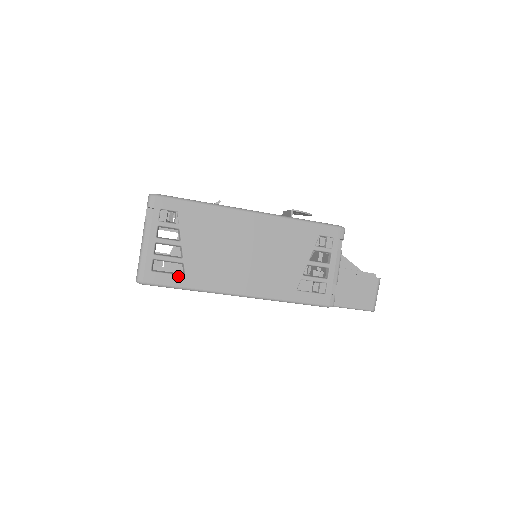
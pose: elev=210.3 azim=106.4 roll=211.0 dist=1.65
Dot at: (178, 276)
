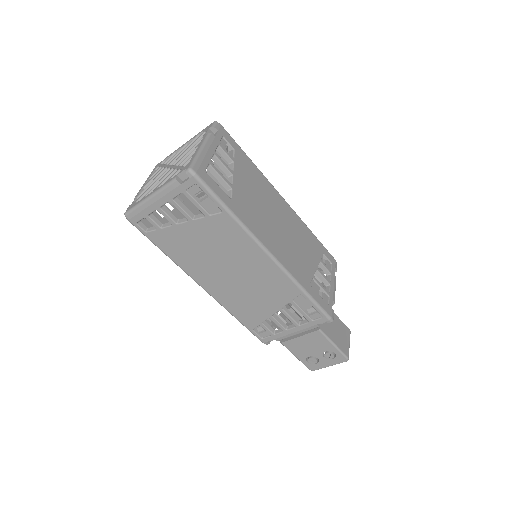
Dot at: (226, 194)
